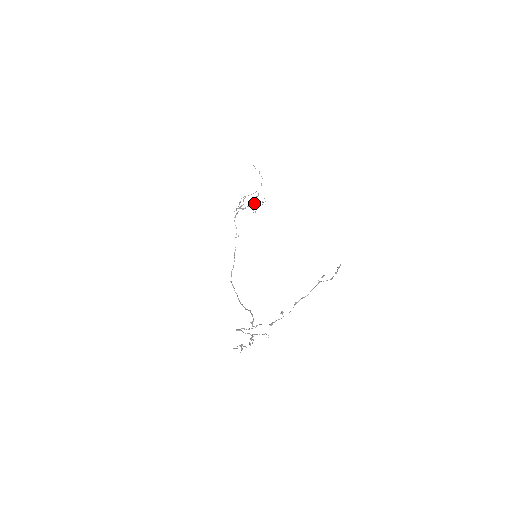
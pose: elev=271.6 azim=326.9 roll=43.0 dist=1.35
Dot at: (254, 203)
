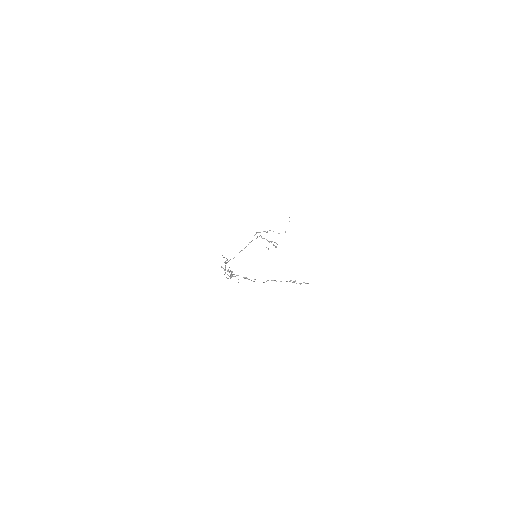
Dot at: (272, 241)
